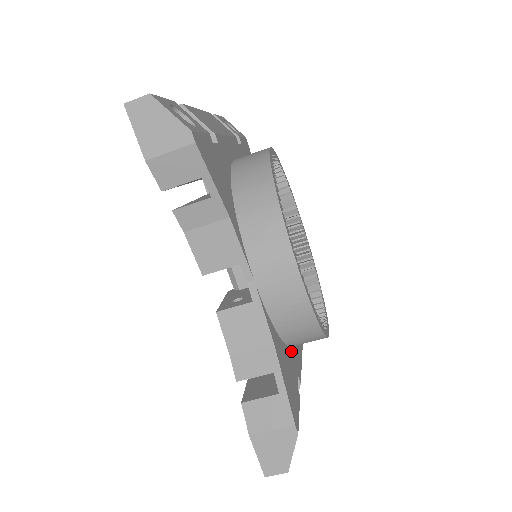
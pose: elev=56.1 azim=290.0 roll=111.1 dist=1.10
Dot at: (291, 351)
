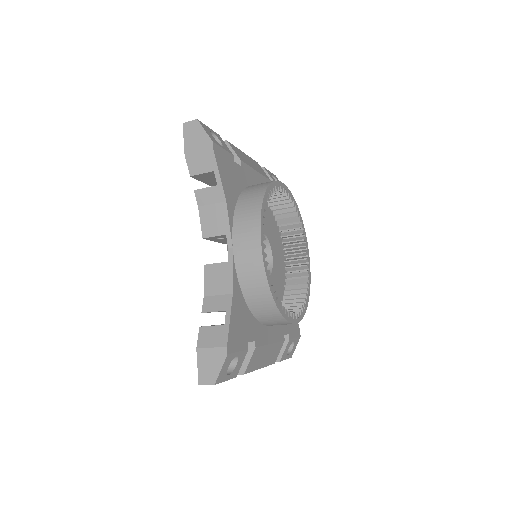
Dot at: (256, 322)
